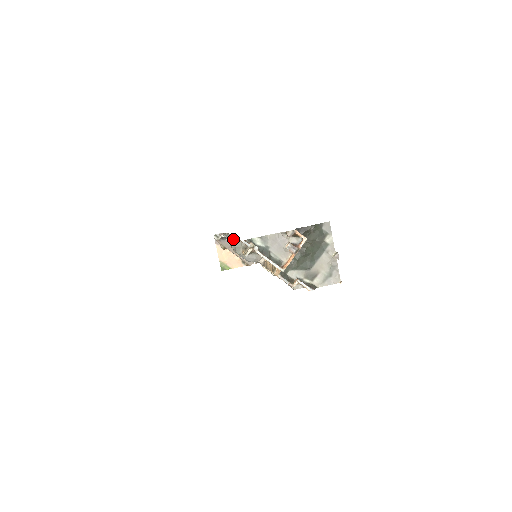
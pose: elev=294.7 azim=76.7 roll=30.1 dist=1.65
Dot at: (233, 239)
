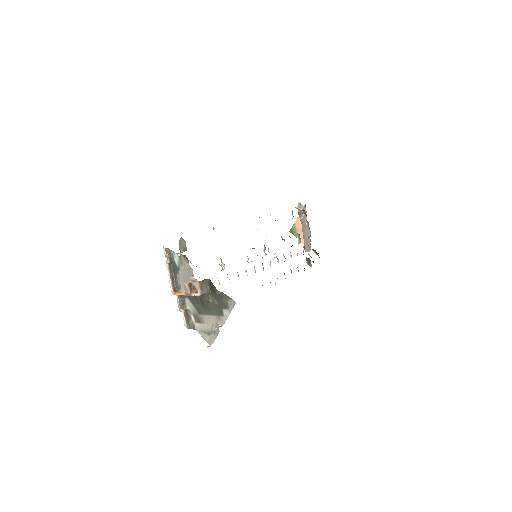
Dot at: occluded
